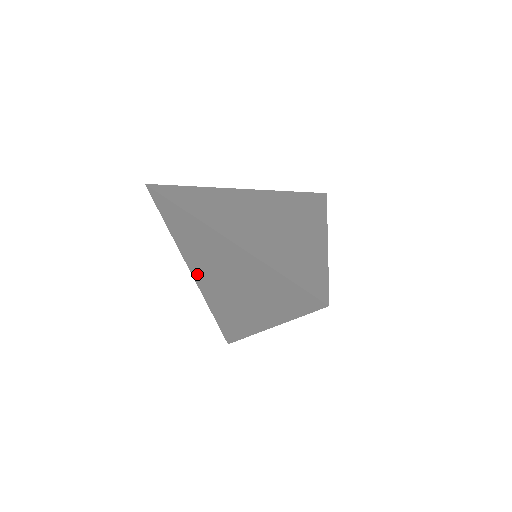
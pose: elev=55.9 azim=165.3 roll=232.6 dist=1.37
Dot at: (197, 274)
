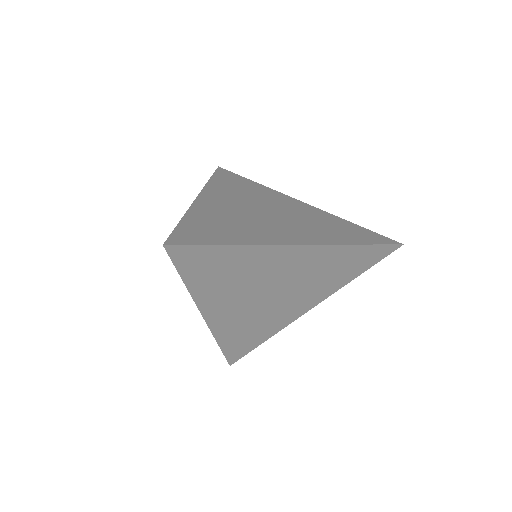
Dot at: occluded
